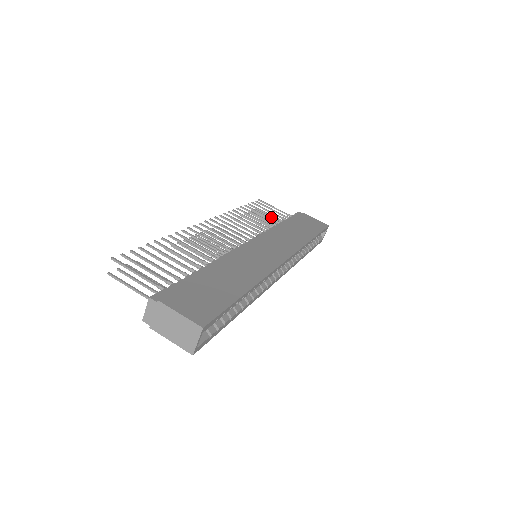
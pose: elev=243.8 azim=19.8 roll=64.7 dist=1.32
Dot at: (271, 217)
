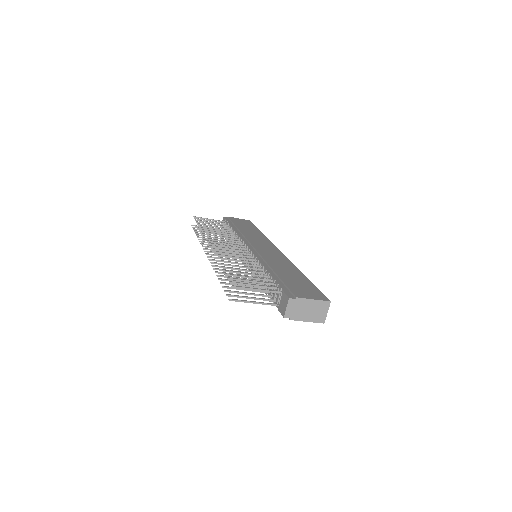
Dot at: occluded
